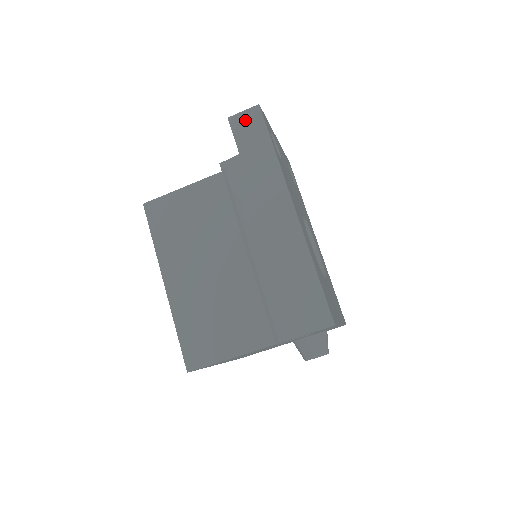
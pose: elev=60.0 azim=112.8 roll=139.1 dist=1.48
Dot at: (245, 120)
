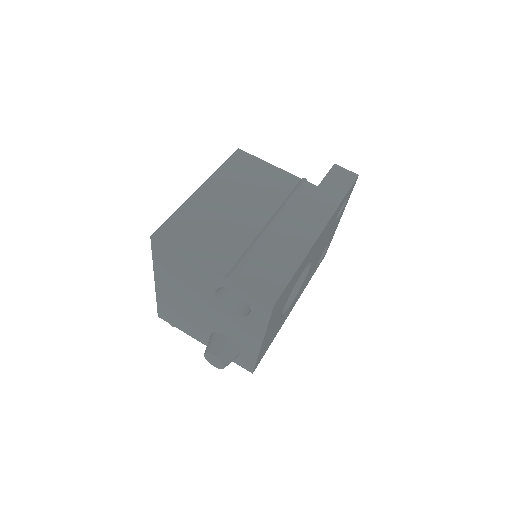
Dot at: (343, 173)
